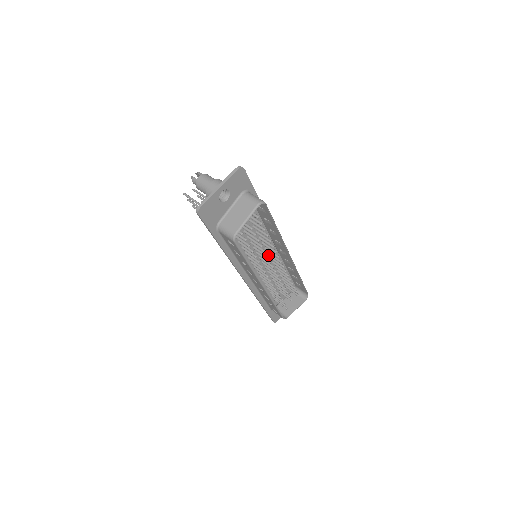
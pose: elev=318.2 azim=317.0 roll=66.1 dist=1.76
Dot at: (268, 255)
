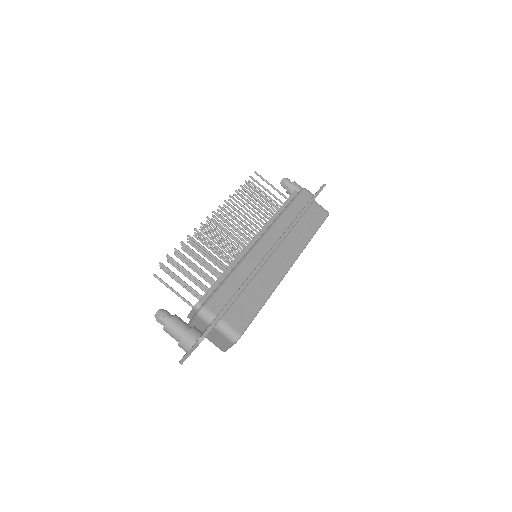
Dot at: occluded
